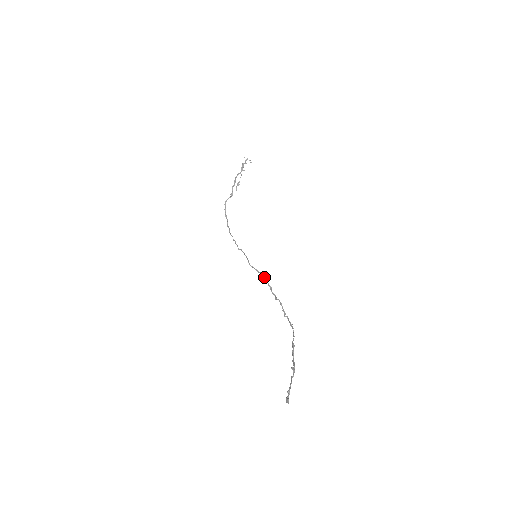
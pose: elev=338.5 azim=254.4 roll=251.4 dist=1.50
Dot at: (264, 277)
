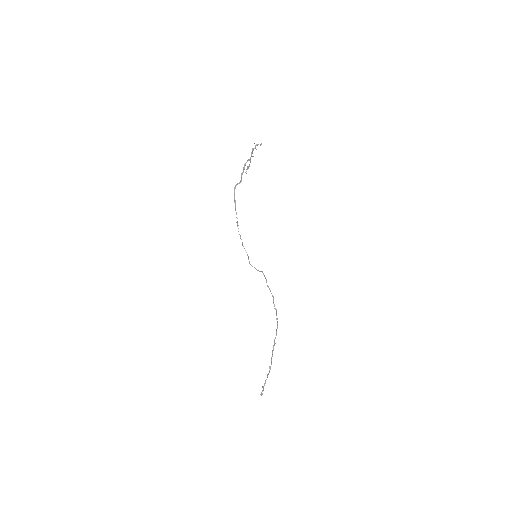
Dot at: (262, 272)
